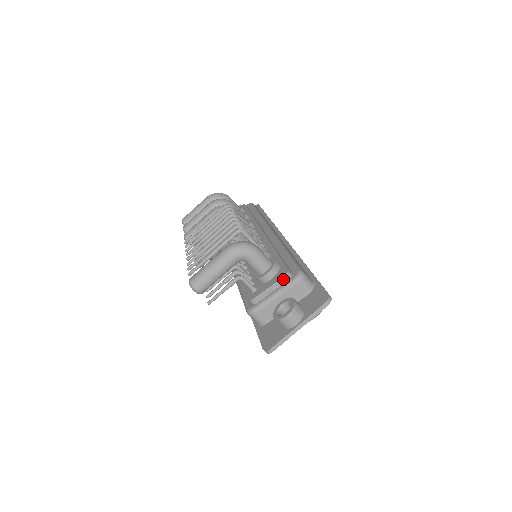
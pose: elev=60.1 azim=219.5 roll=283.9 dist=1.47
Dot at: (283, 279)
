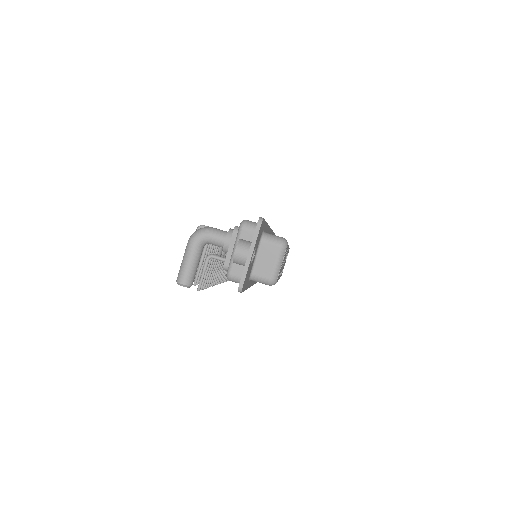
Dot at: (234, 234)
